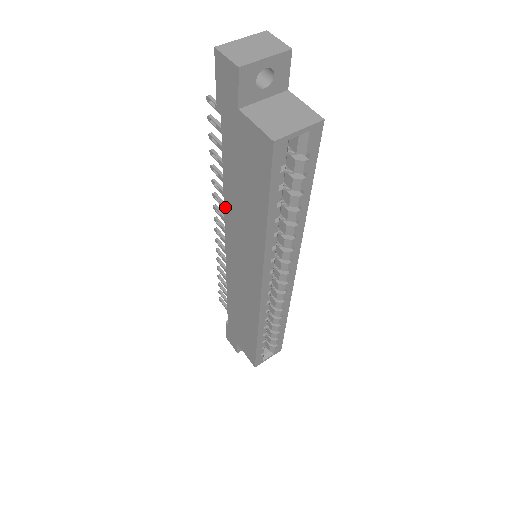
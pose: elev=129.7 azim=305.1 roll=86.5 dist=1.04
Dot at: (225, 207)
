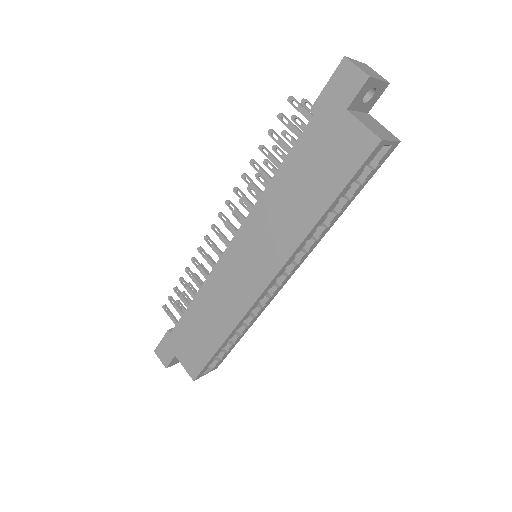
Dot at: (261, 198)
